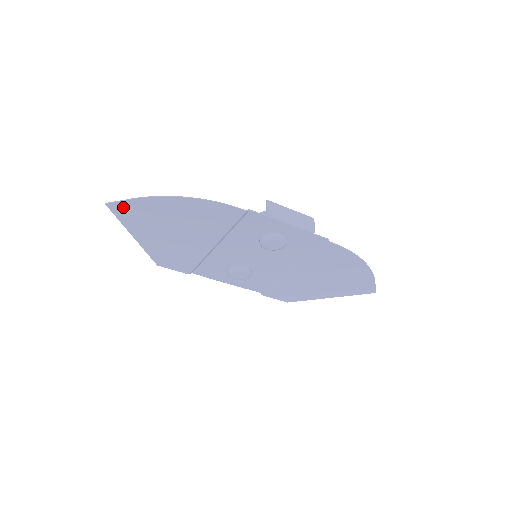
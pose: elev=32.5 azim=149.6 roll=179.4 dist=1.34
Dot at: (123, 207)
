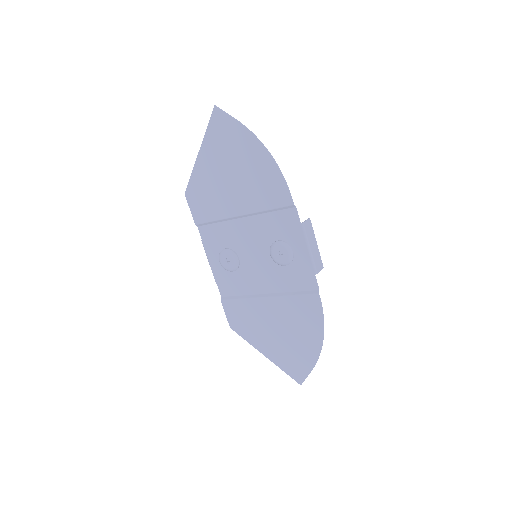
Dot at: (222, 120)
